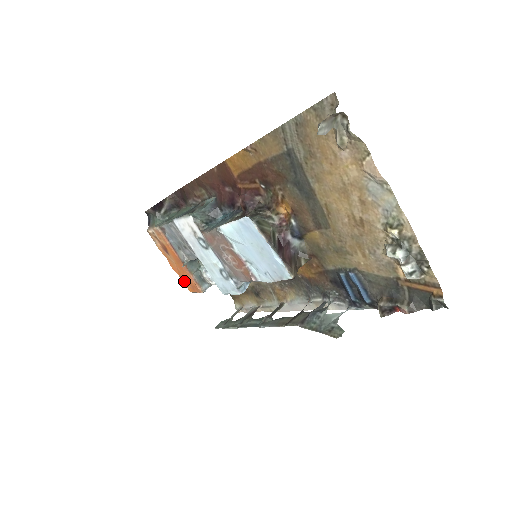
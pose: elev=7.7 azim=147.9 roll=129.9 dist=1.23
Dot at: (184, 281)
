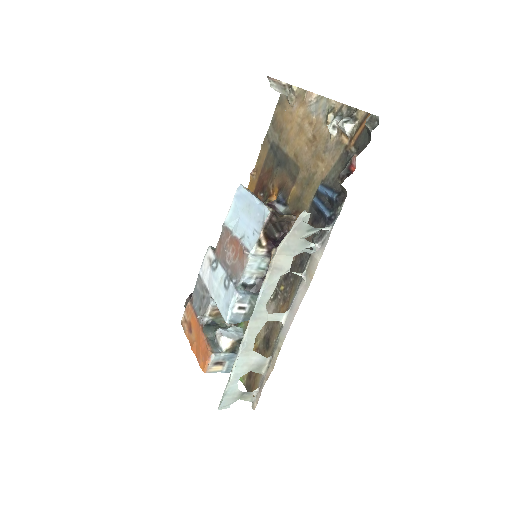
Dot at: (199, 358)
